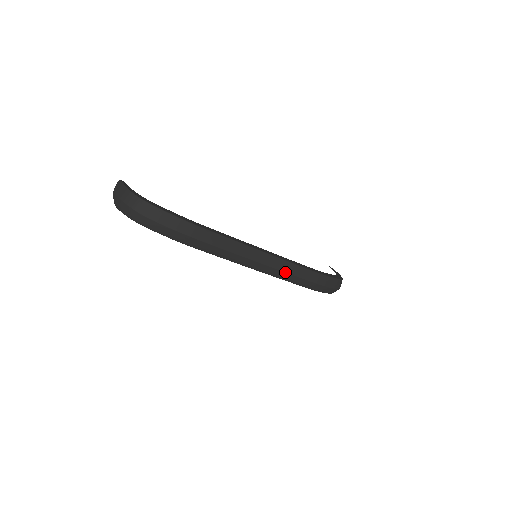
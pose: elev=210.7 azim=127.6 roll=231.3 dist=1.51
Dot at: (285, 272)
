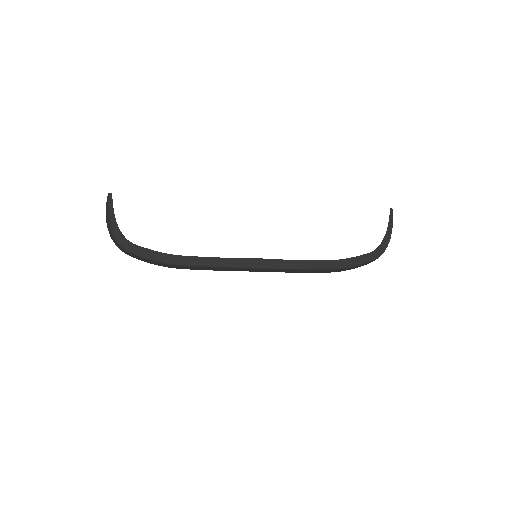
Dot at: (286, 272)
